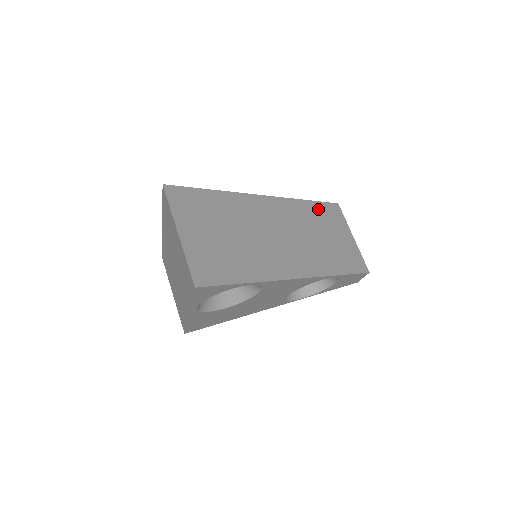
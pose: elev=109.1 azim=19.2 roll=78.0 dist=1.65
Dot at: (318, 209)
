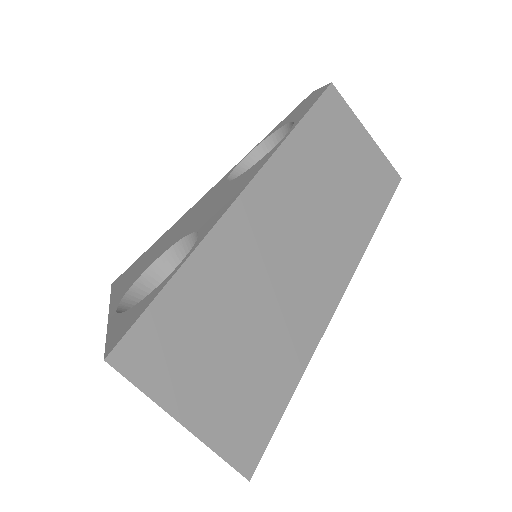
Dot at: (315, 128)
